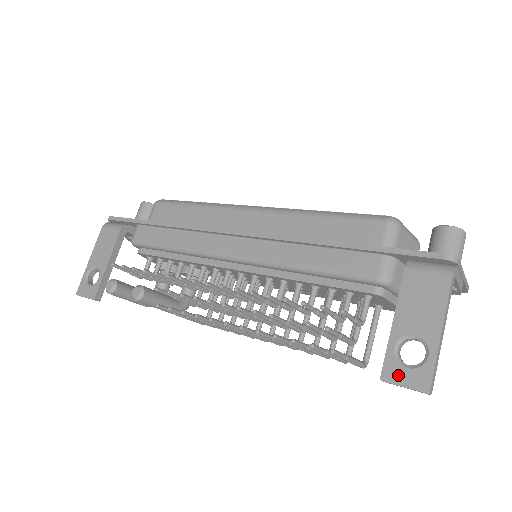
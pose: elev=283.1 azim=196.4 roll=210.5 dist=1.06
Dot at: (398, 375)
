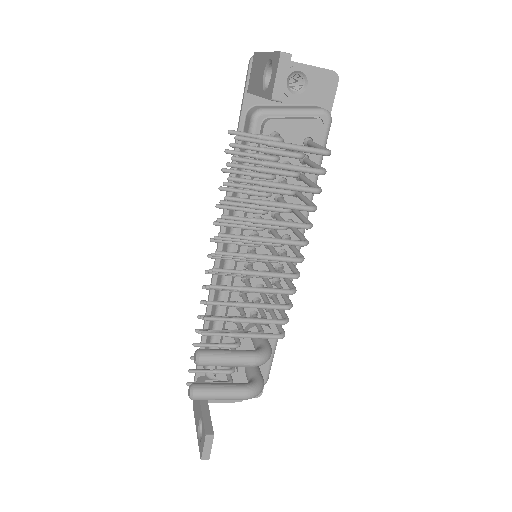
Dot at: (272, 84)
